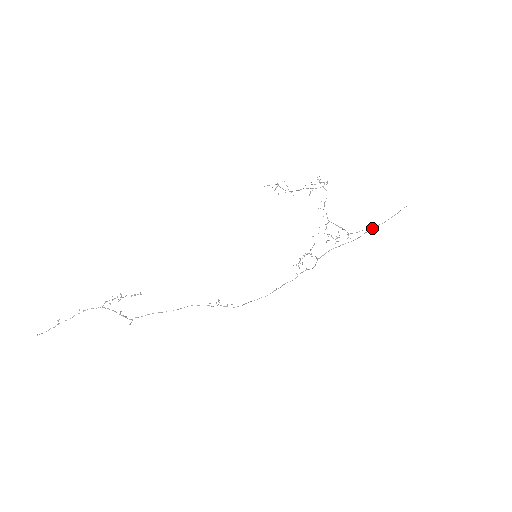
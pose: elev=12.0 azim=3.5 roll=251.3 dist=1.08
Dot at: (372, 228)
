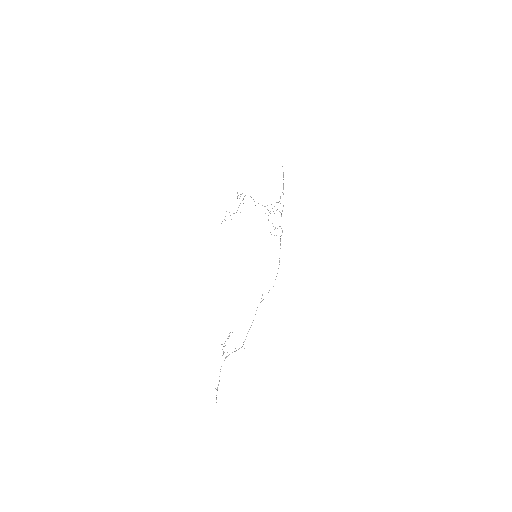
Dot at: (283, 189)
